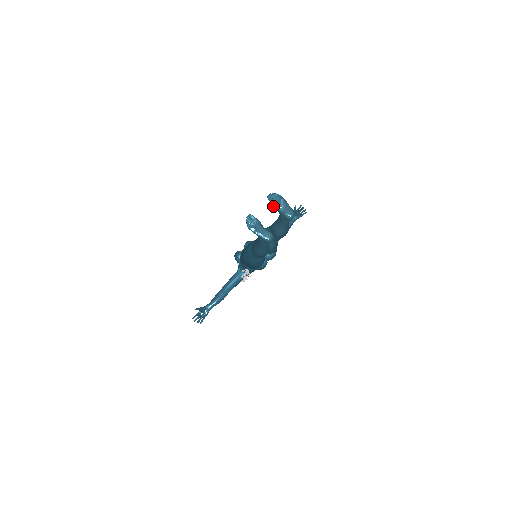
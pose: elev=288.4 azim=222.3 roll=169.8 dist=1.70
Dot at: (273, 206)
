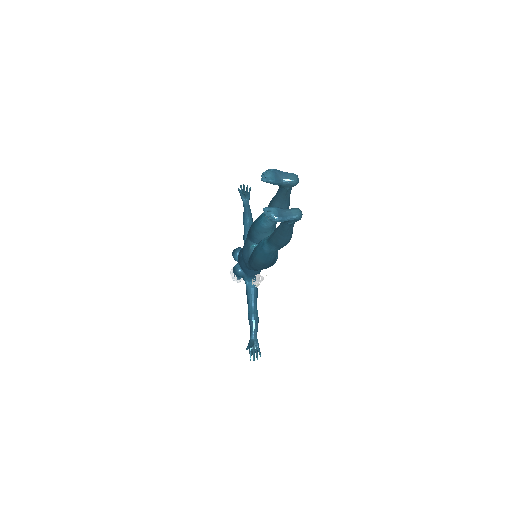
Dot at: (274, 184)
